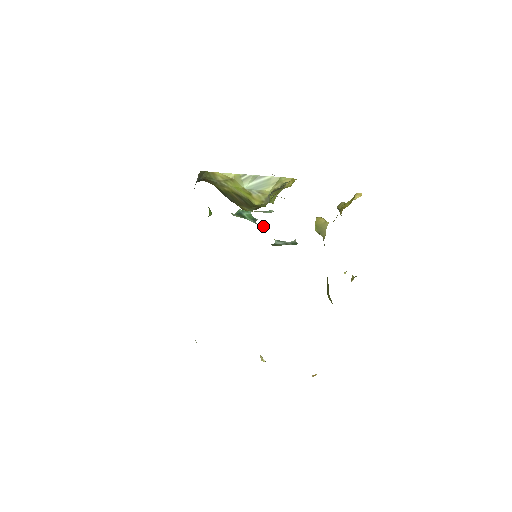
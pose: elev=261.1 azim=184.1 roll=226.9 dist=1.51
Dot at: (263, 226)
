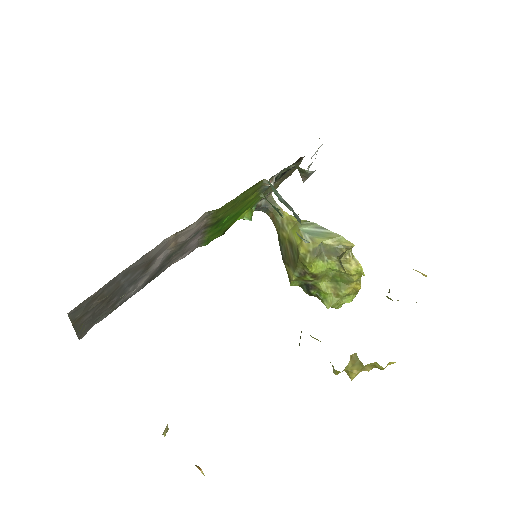
Dot at: (282, 213)
